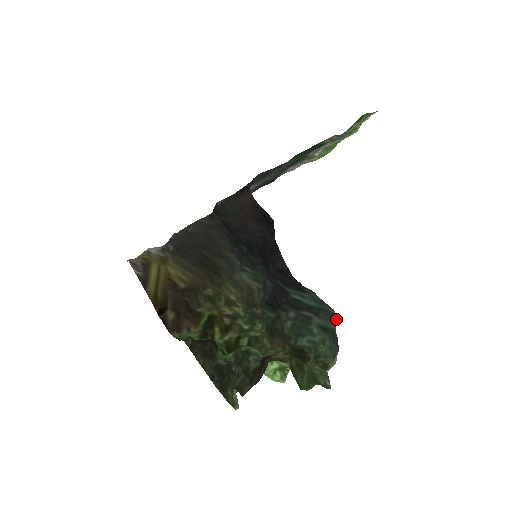
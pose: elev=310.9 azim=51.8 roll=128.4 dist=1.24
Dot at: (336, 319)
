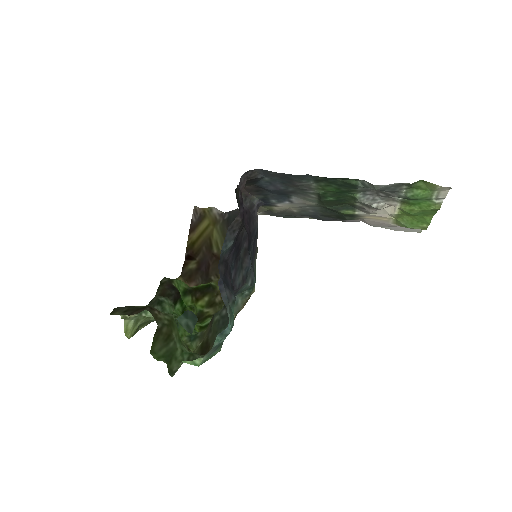
Dot at: (227, 331)
